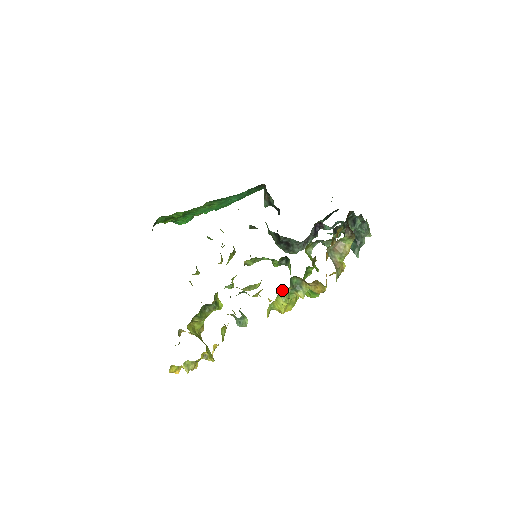
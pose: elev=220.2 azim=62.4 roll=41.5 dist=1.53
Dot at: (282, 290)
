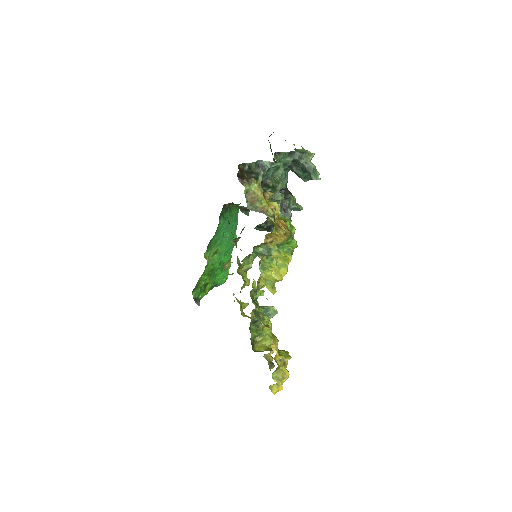
Dot at: (259, 265)
